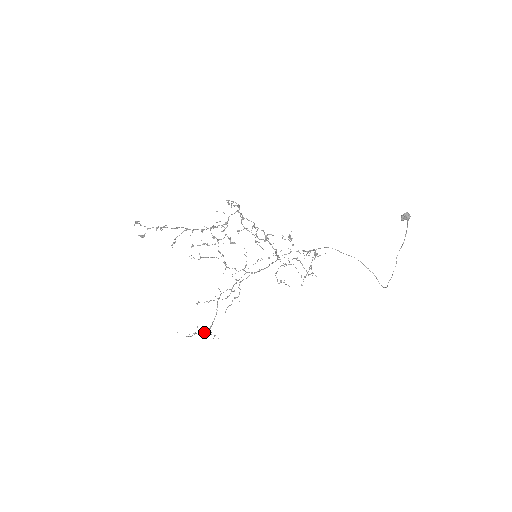
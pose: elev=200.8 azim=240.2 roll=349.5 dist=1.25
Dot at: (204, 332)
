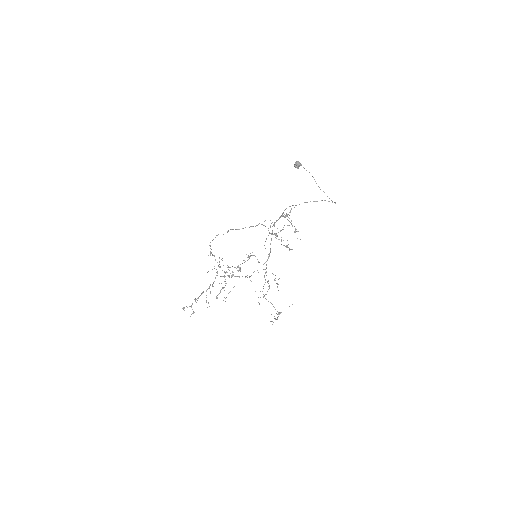
Dot at: (279, 314)
